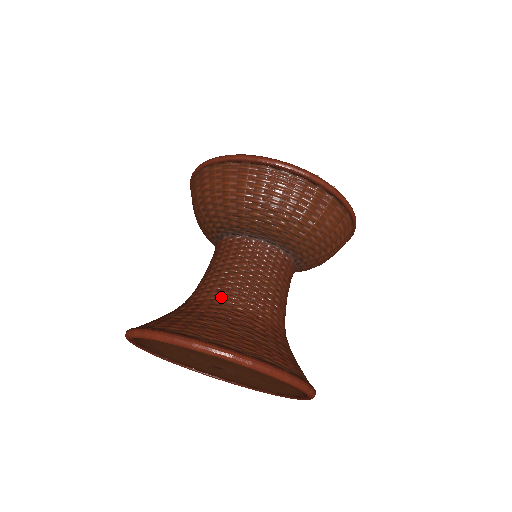
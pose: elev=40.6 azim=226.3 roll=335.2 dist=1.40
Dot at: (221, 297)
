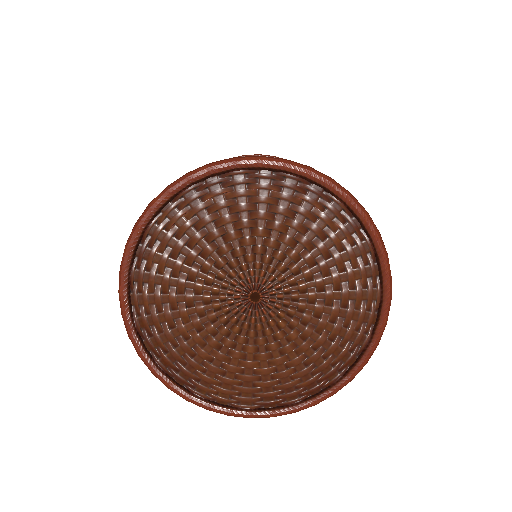
Dot at: occluded
